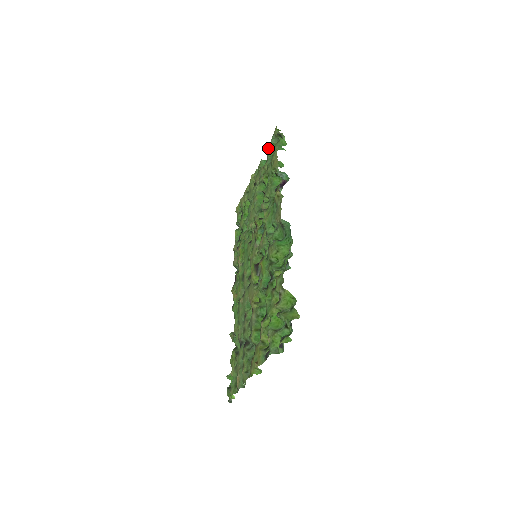
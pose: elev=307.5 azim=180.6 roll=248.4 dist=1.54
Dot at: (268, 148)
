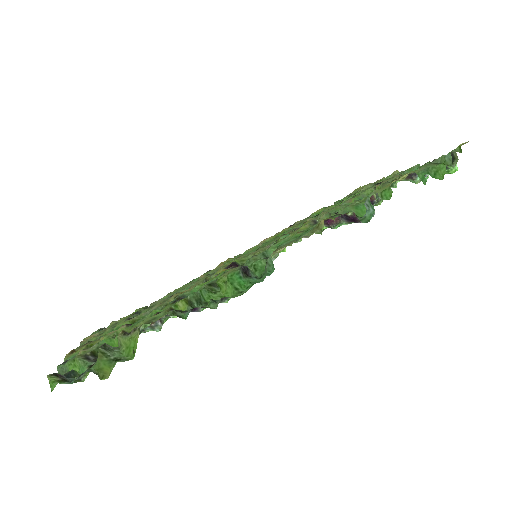
Dot at: (436, 159)
